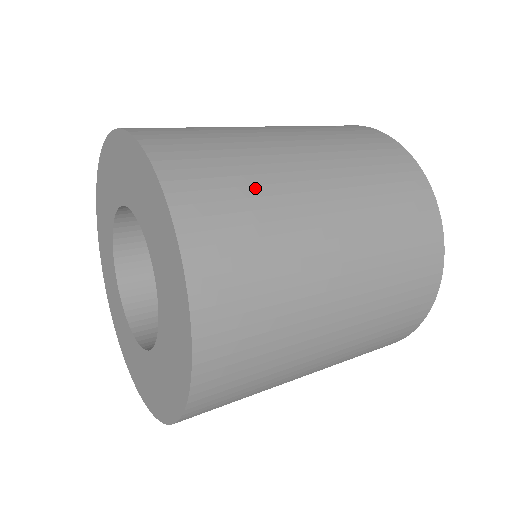
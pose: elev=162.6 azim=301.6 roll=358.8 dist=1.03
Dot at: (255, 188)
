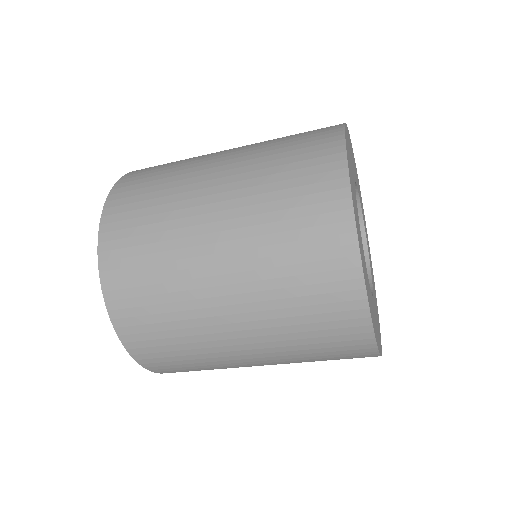
Dot at: occluded
